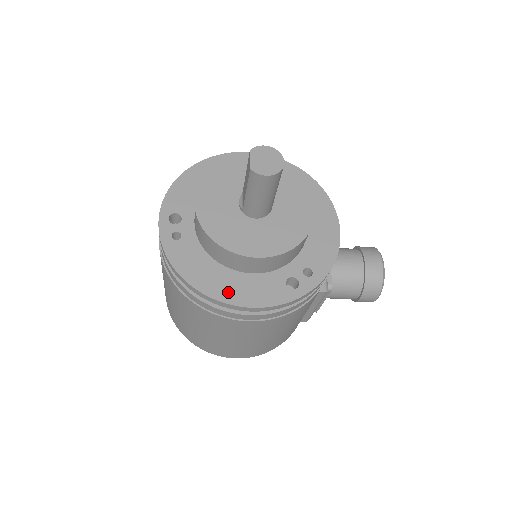
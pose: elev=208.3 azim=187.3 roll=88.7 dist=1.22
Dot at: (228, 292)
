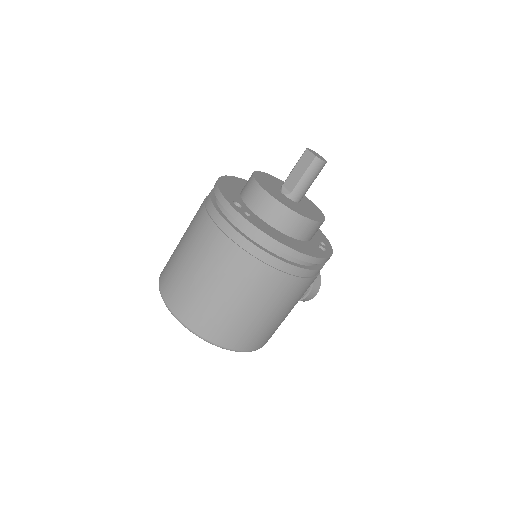
Dot at: (300, 248)
